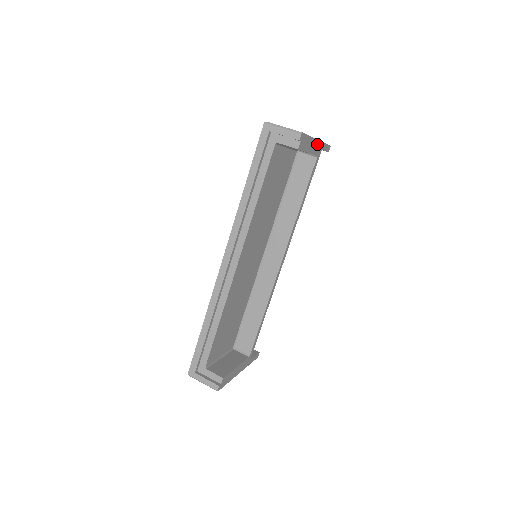
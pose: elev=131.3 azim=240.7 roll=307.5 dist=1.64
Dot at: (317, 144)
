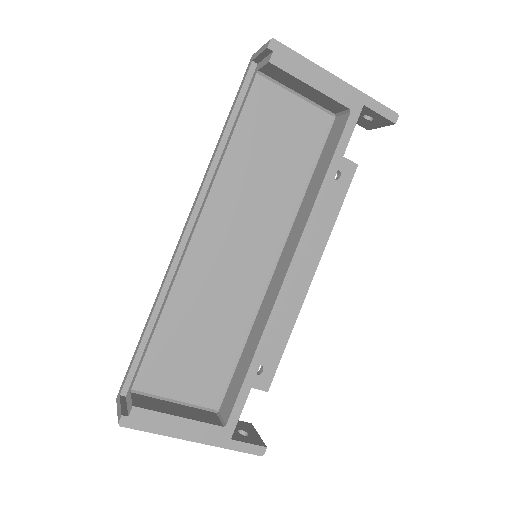
Dot at: (340, 86)
